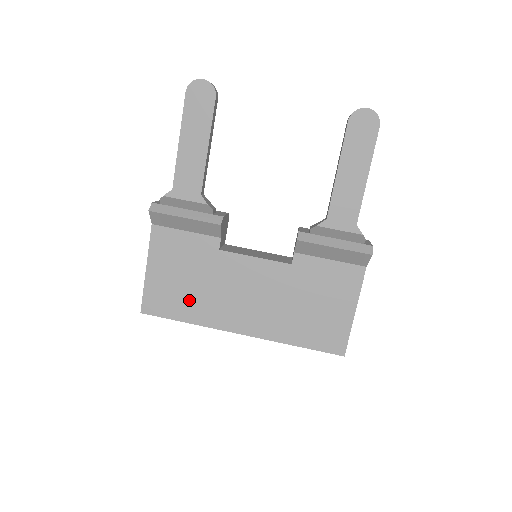
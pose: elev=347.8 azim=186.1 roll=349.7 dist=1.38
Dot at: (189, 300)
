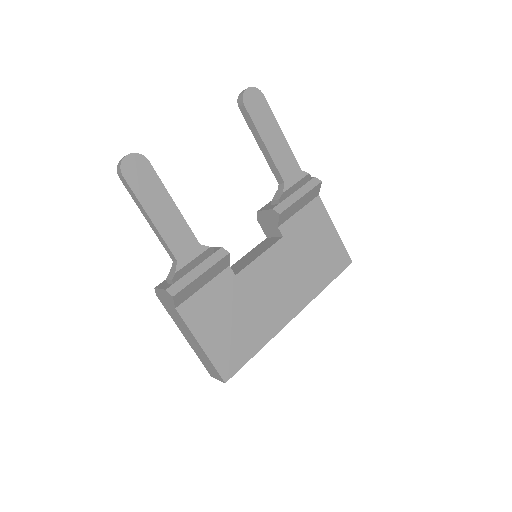
Dot at: (247, 333)
